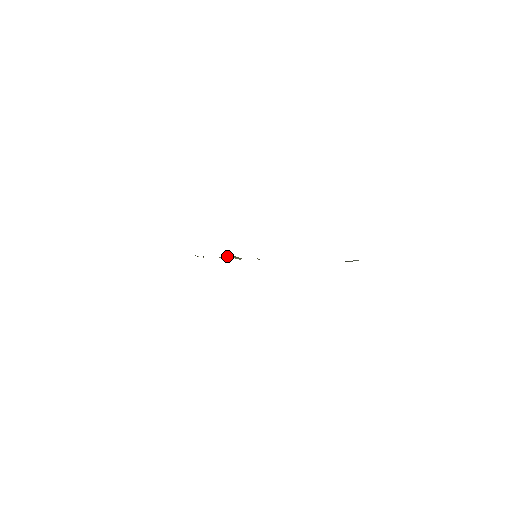
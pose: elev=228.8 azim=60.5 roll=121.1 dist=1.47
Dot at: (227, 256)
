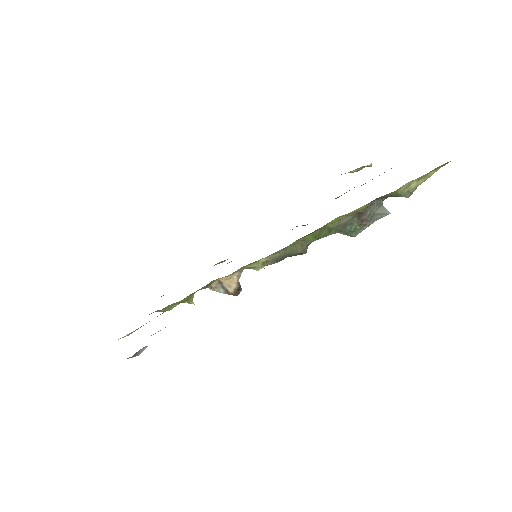
Dot at: (222, 285)
